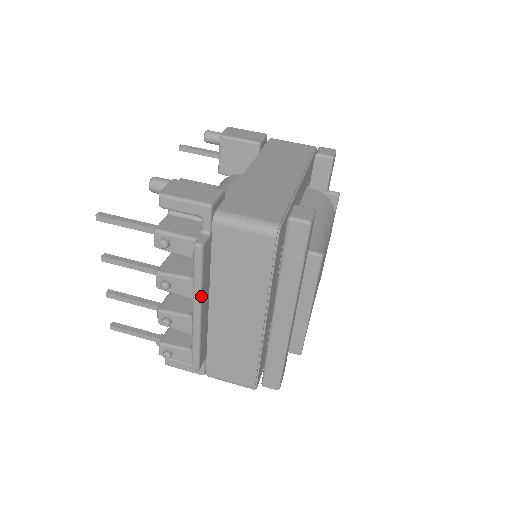
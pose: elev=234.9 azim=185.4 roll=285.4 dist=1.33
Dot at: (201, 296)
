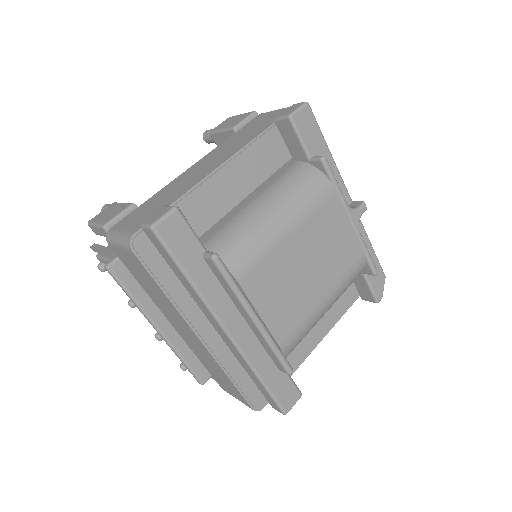
Dot at: (145, 313)
